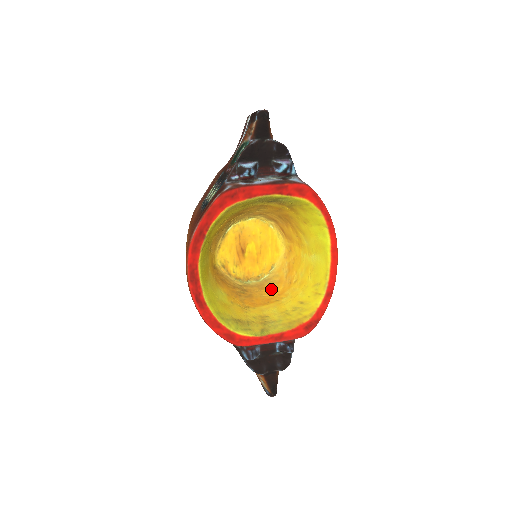
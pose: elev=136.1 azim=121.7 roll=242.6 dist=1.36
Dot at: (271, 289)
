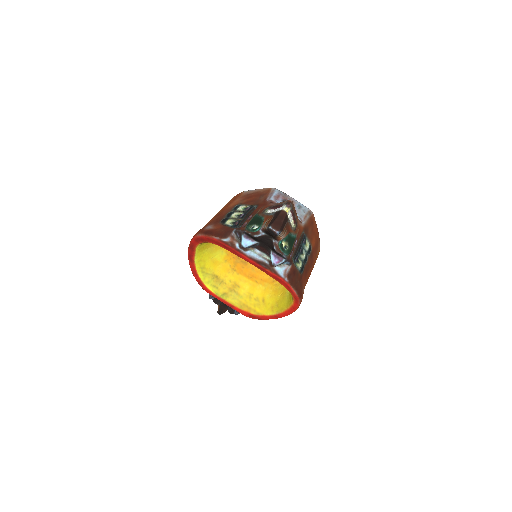
Dot at: (262, 271)
